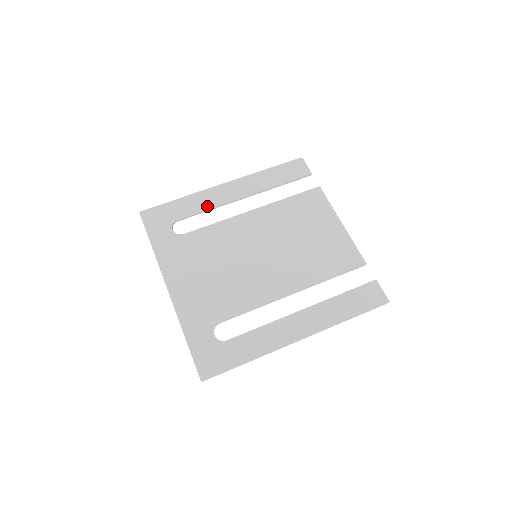
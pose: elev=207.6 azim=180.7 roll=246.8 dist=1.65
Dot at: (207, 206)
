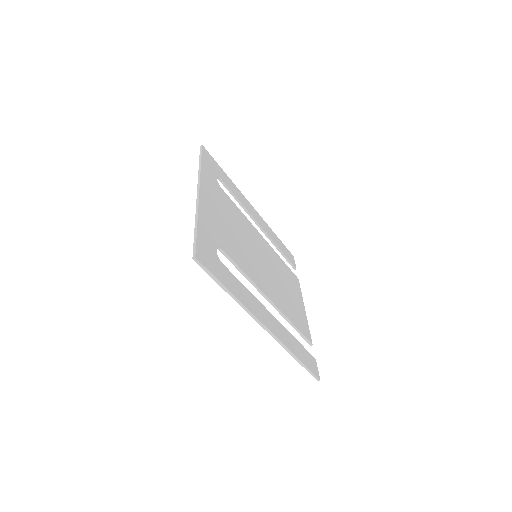
Dot at: (240, 199)
